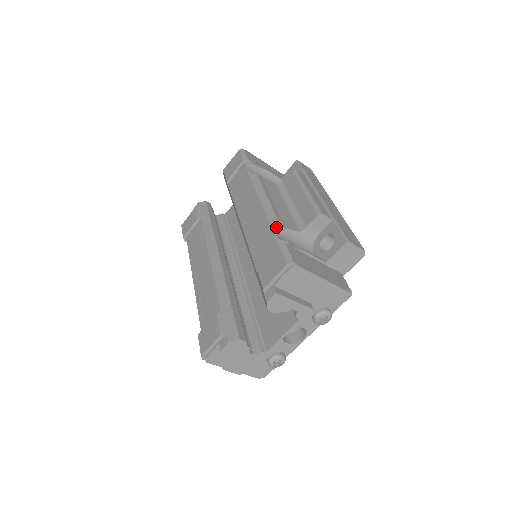
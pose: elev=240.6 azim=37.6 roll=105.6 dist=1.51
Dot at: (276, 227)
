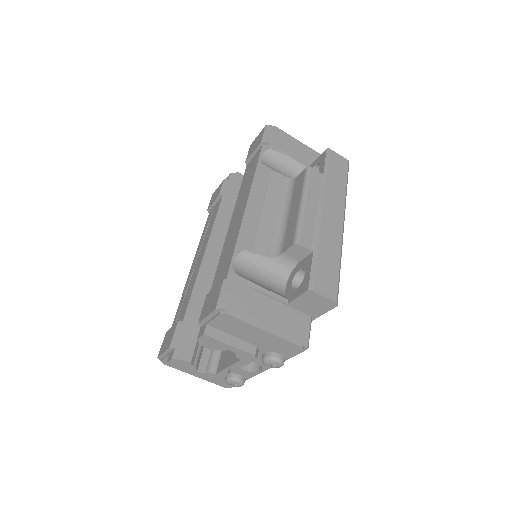
Dot at: (239, 251)
